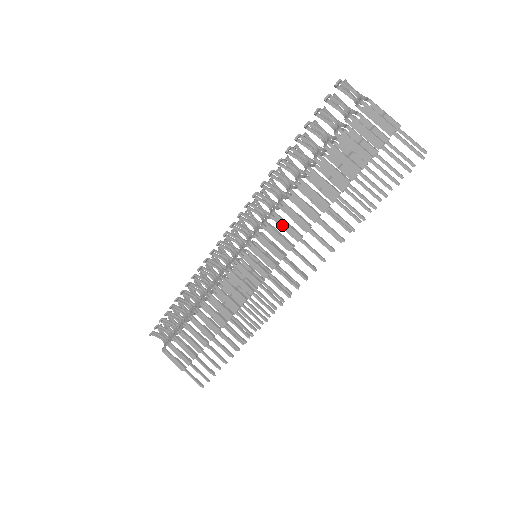
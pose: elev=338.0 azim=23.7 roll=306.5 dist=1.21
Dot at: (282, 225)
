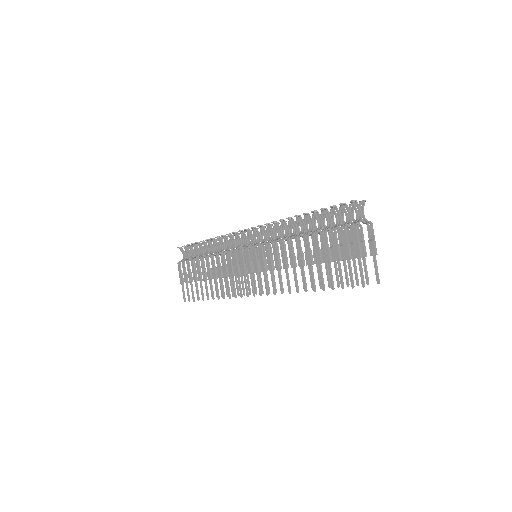
Dot at: (275, 253)
